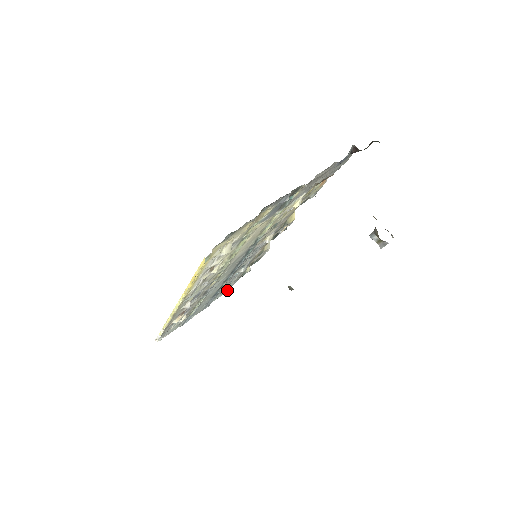
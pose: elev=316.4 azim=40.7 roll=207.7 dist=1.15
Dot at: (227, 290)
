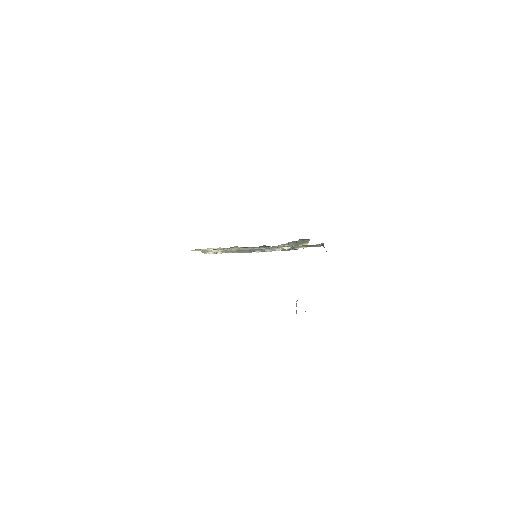
Dot at: occluded
